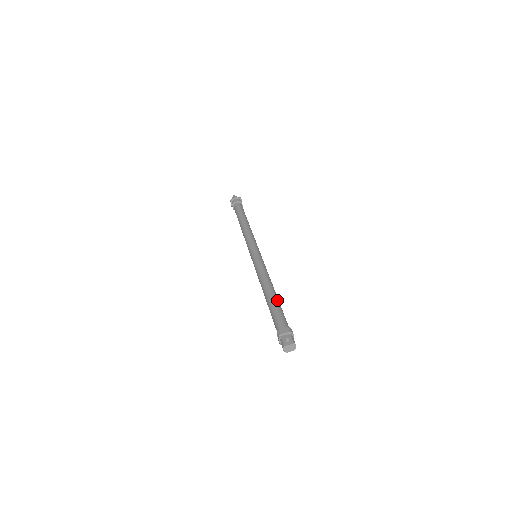
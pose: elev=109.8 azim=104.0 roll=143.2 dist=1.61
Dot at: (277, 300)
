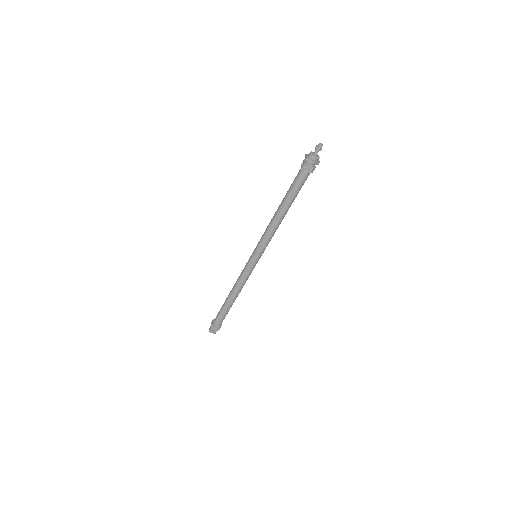
Dot at: (231, 306)
